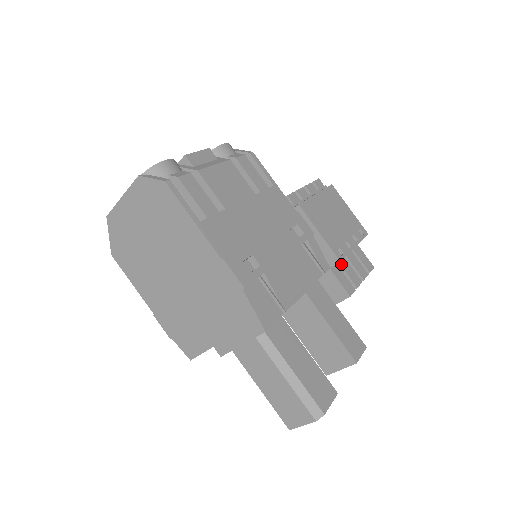
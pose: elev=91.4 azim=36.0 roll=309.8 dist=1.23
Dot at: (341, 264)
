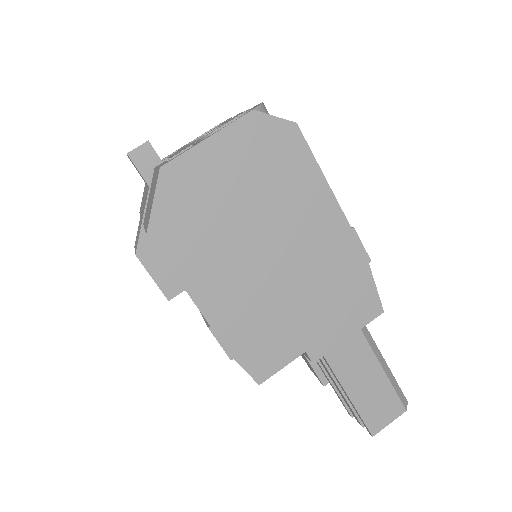
Dot at: occluded
